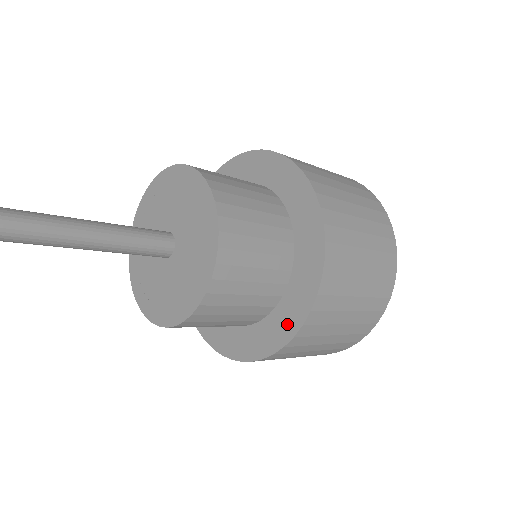
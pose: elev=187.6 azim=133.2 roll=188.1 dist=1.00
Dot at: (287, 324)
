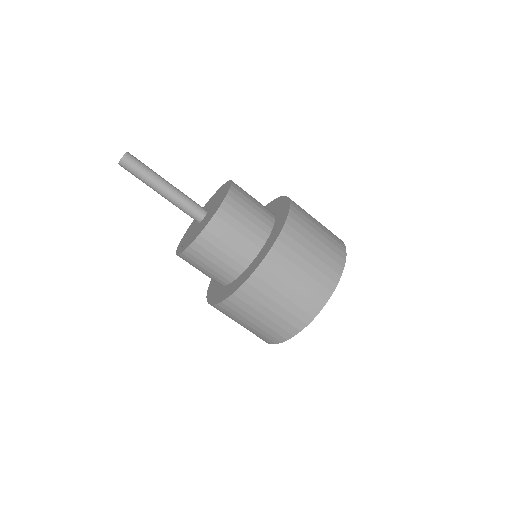
Dot at: (246, 276)
